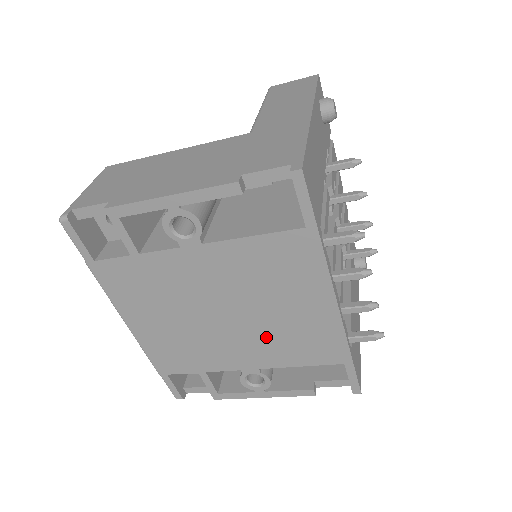
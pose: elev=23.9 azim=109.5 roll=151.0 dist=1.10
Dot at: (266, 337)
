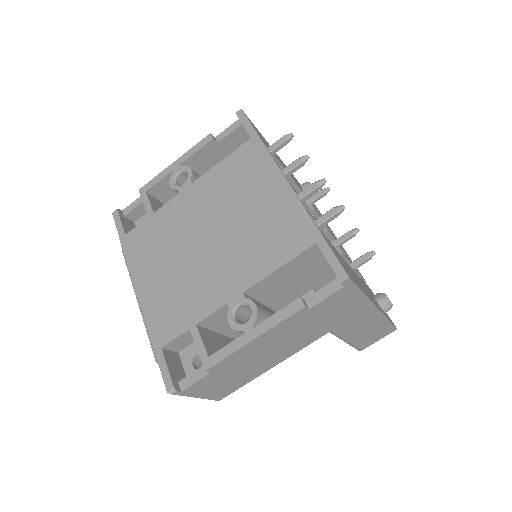
Dot at: (243, 246)
